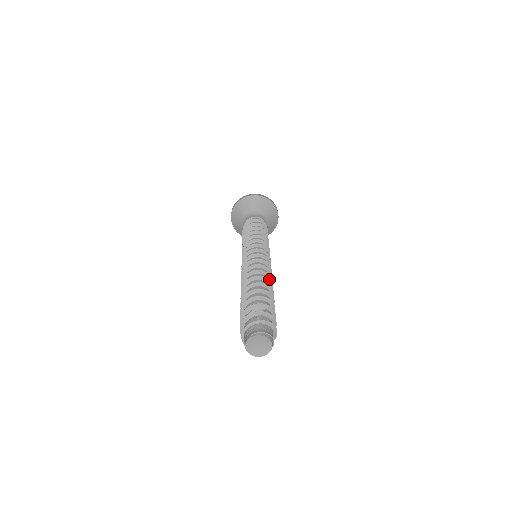
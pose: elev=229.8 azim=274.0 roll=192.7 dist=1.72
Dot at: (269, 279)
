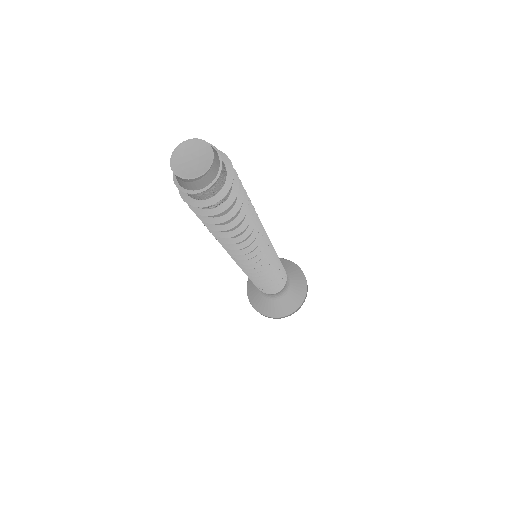
Dot at: occluded
